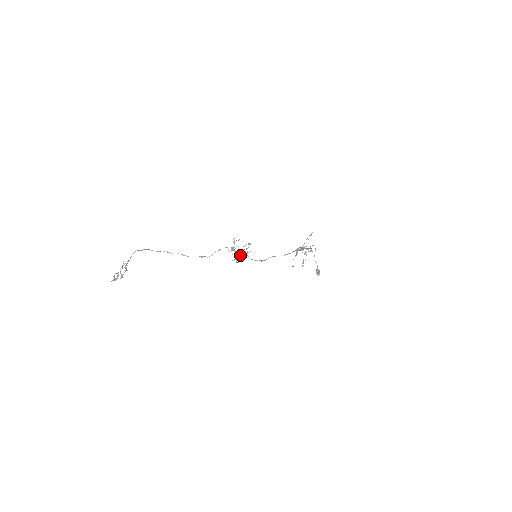
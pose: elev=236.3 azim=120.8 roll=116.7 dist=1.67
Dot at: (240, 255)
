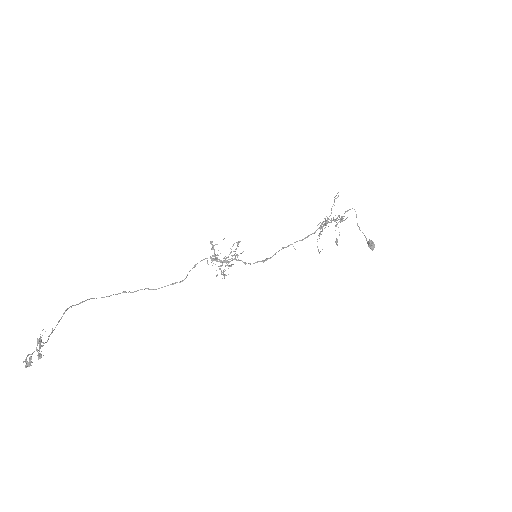
Dot at: (228, 263)
